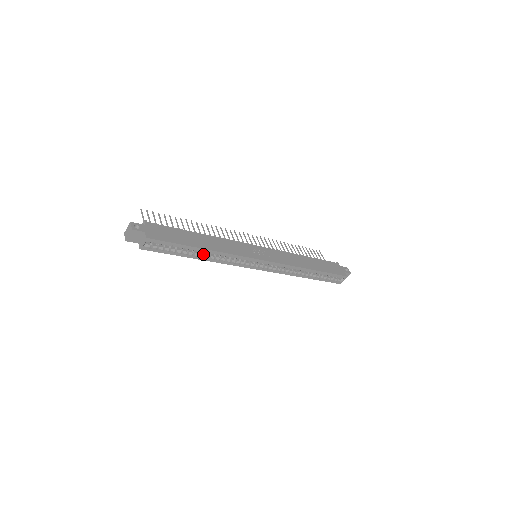
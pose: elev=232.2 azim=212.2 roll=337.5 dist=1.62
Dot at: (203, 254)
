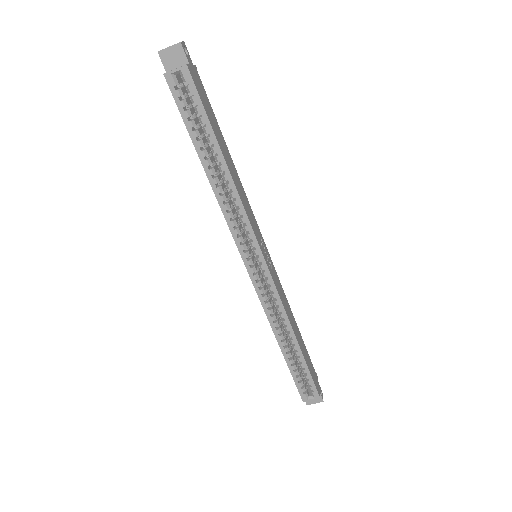
Dot at: (216, 172)
